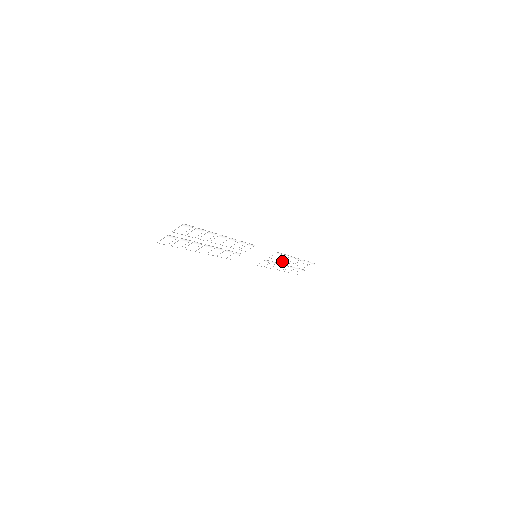
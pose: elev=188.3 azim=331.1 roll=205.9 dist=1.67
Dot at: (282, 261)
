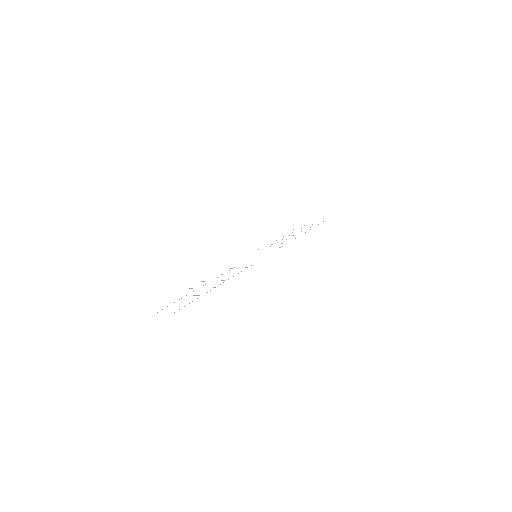
Dot at: occluded
